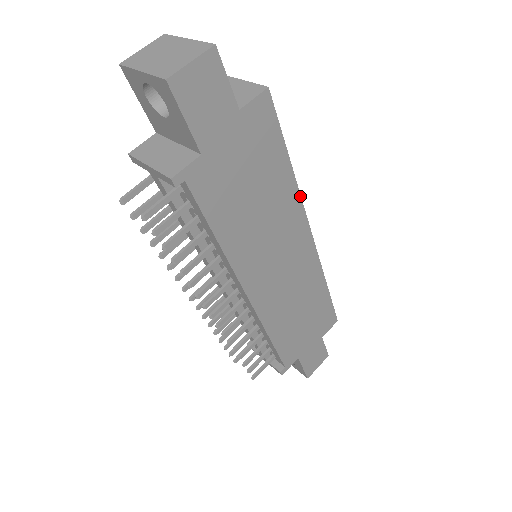
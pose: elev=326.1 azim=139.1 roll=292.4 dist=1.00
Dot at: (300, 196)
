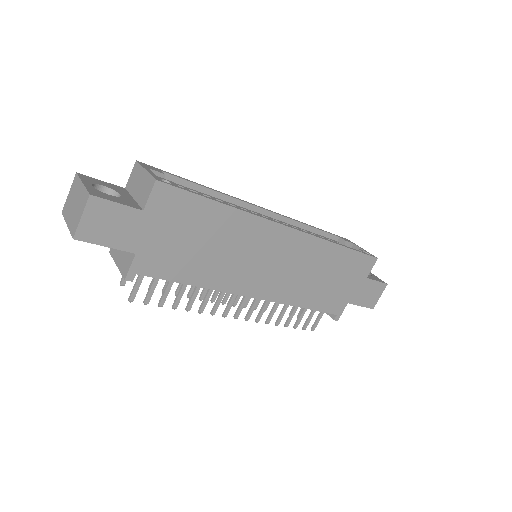
Dot at: (252, 214)
